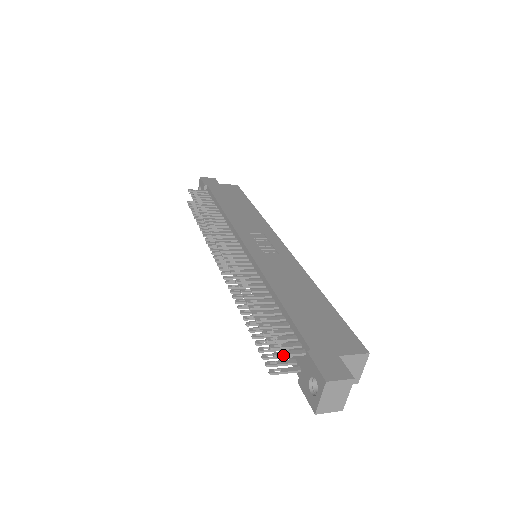
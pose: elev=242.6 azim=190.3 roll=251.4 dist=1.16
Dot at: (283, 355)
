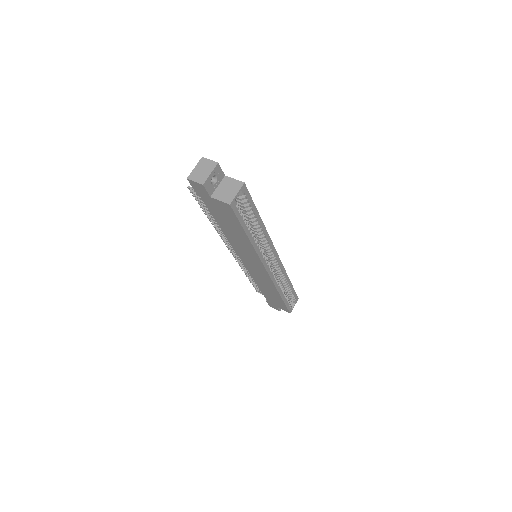
Dot at: occluded
